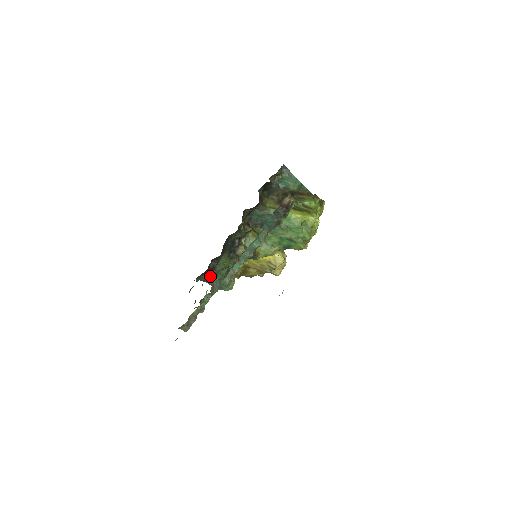
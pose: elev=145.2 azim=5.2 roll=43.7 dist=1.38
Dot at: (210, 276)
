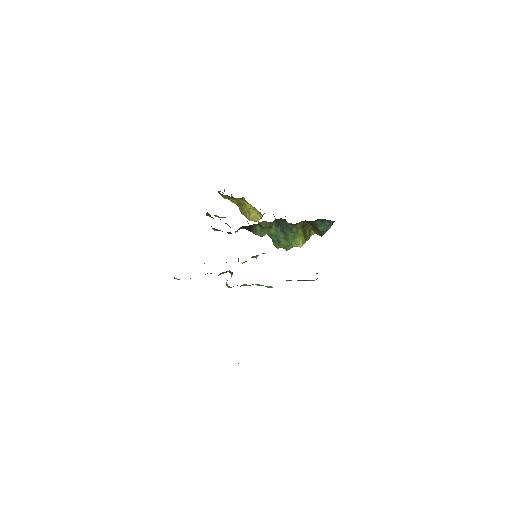
Dot at: (218, 230)
